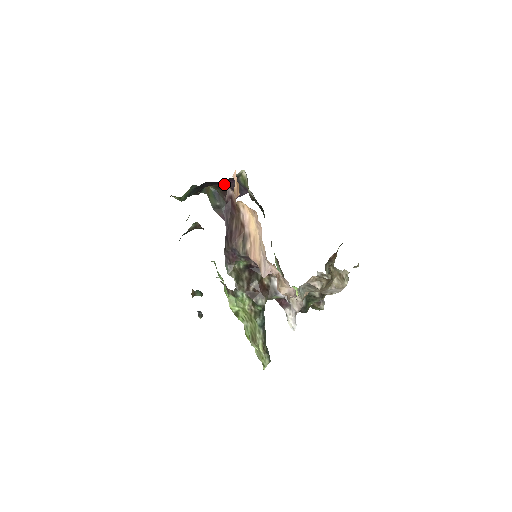
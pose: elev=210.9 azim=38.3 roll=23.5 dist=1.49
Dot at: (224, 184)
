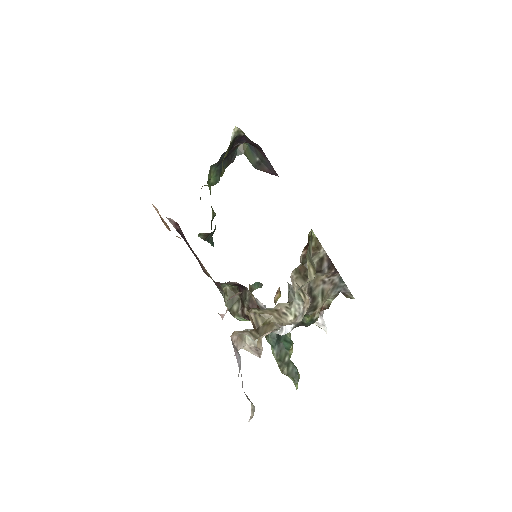
Dot at: occluded
